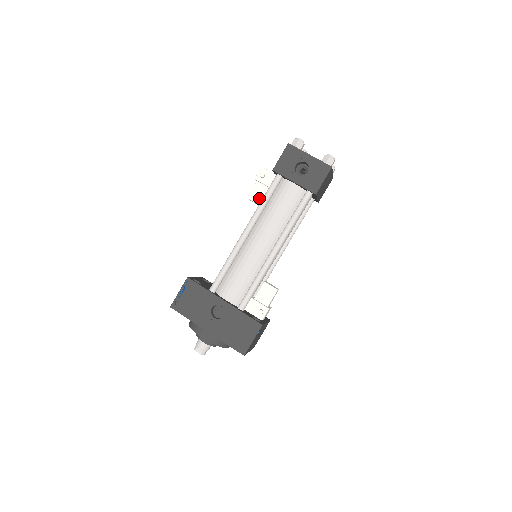
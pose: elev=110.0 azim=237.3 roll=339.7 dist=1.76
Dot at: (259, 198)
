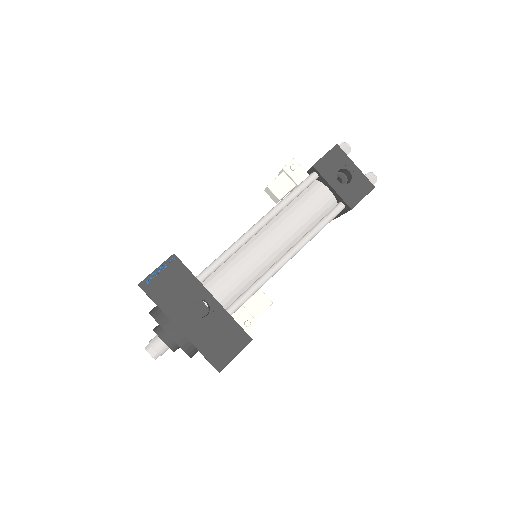
Dot at: (281, 191)
